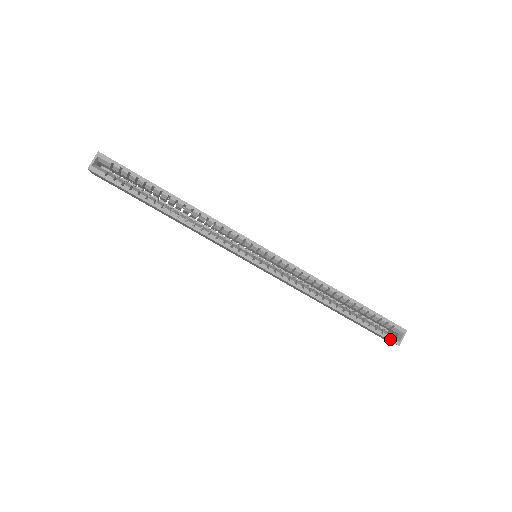
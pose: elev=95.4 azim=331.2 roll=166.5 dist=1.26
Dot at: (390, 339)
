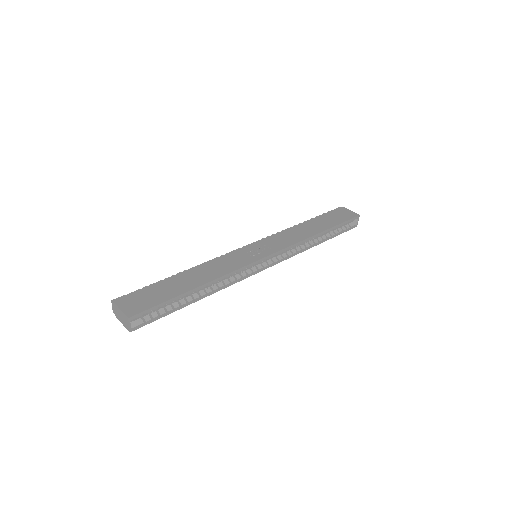
Dot at: (352, 228)
